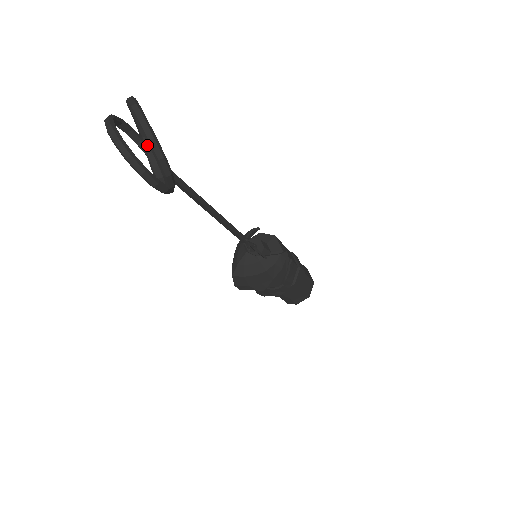
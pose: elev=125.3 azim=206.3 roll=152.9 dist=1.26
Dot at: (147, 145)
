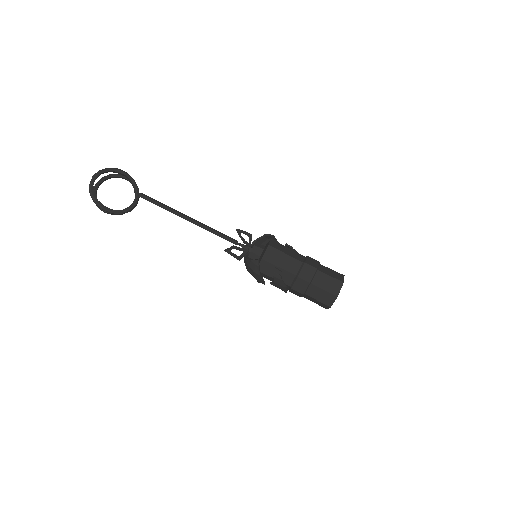
Dot at: (133, 186)
